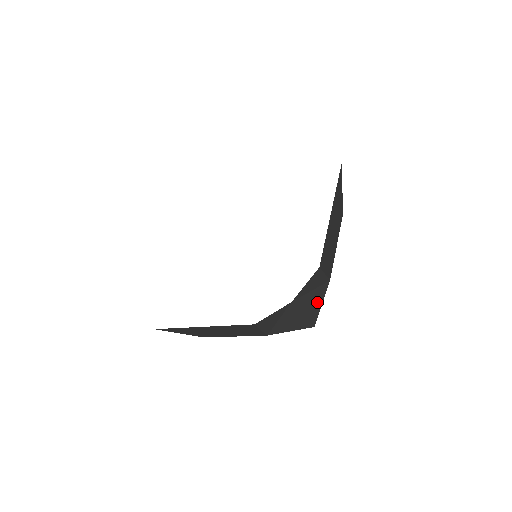
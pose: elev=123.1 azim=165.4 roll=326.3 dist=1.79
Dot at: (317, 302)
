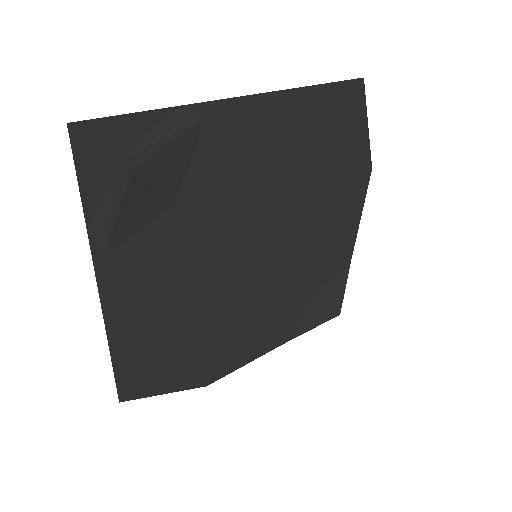
Dot at: (162, 147)
